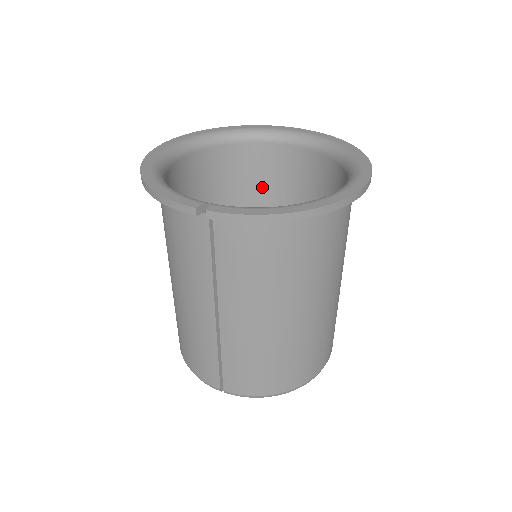
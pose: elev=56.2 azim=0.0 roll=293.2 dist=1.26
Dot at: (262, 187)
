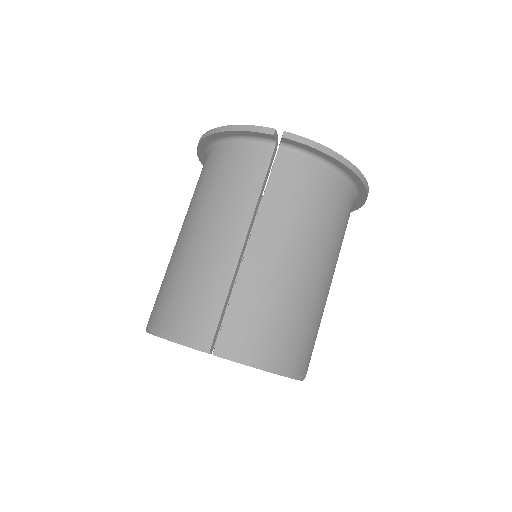
Dot at: occluded
